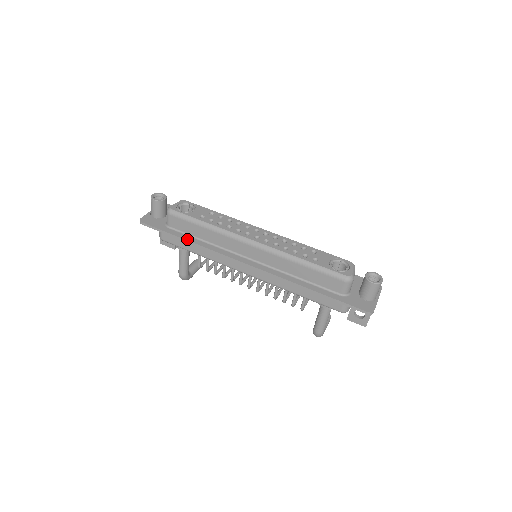
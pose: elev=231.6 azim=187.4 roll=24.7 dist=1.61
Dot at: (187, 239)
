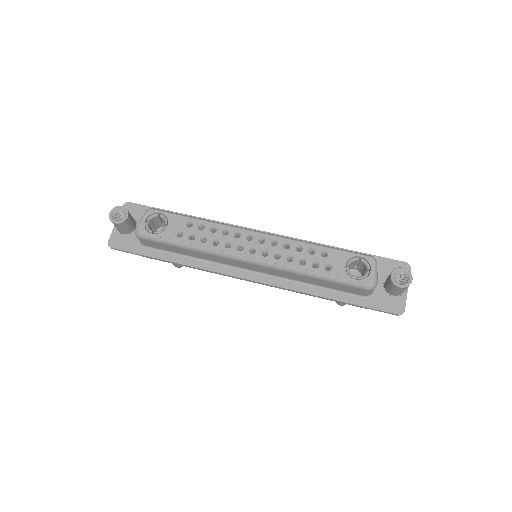
Dot at: (171, 260)
